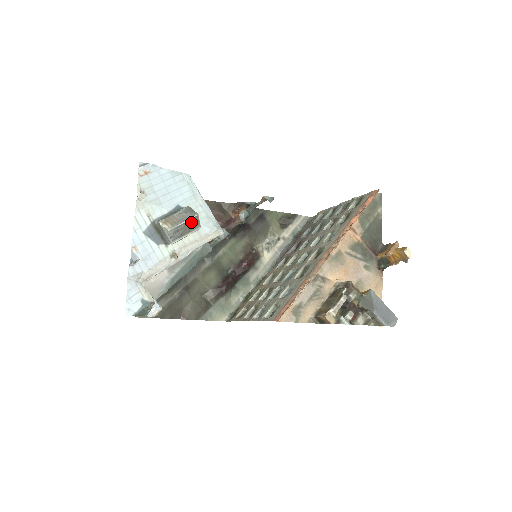
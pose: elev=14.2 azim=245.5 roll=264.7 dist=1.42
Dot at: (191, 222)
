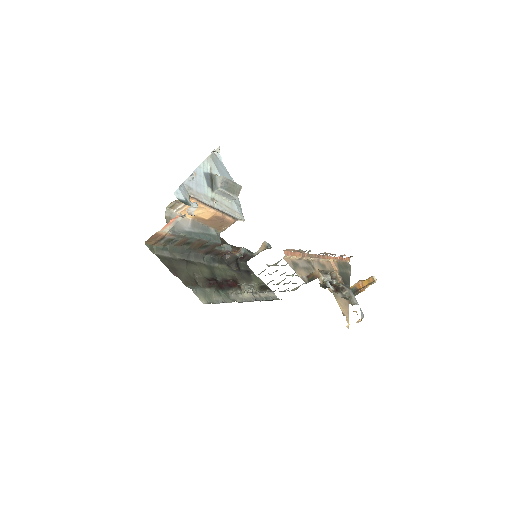
Dot at: (236, 187)
